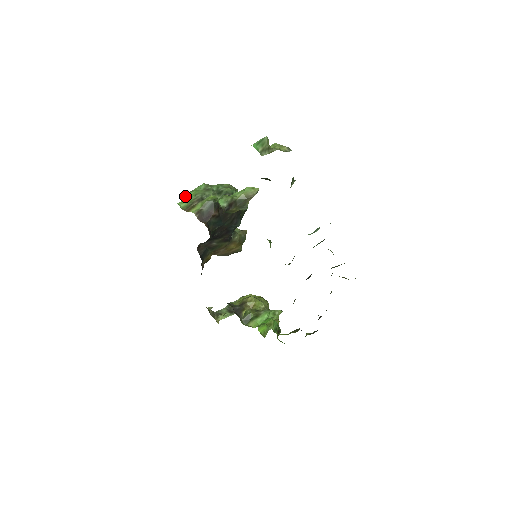
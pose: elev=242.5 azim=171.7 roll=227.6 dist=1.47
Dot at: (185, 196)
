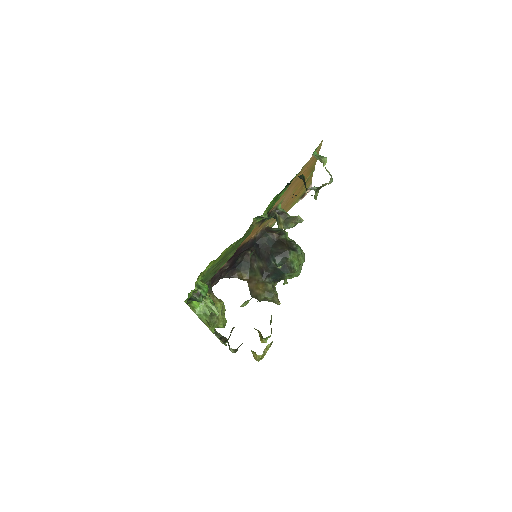
Dot at: occluded
